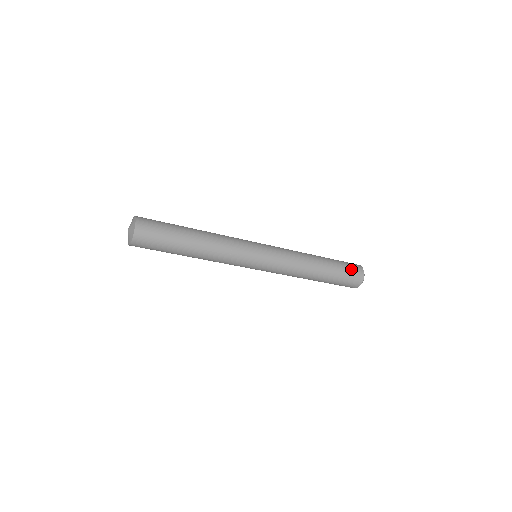
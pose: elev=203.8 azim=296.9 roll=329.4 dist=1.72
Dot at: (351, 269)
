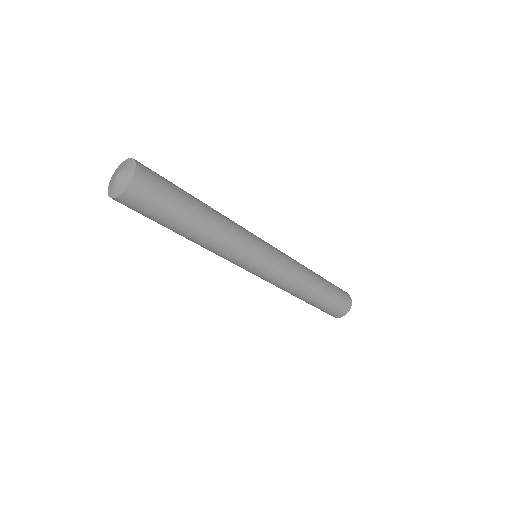
Dot at: (338, 307)
